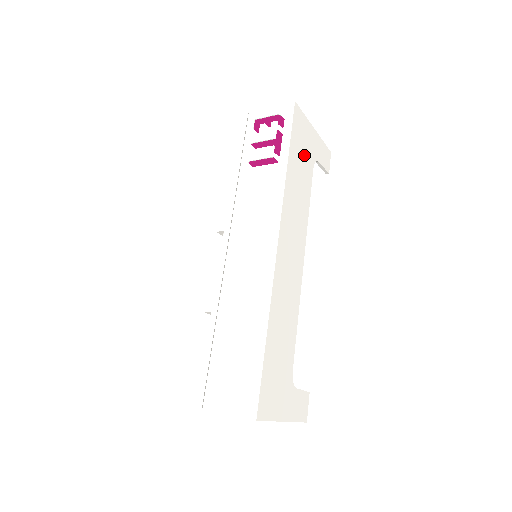
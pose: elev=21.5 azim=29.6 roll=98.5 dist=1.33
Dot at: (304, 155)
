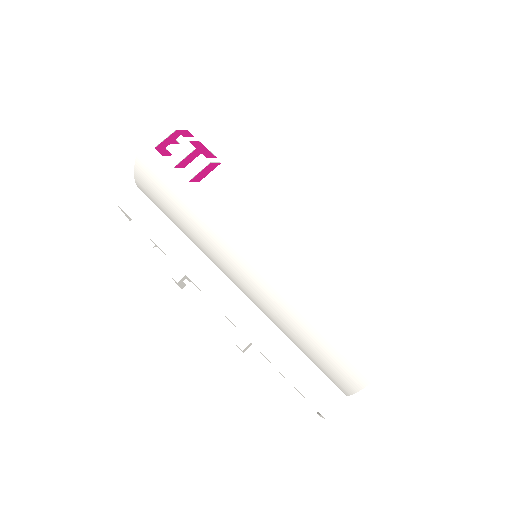
Dot at: occluded
